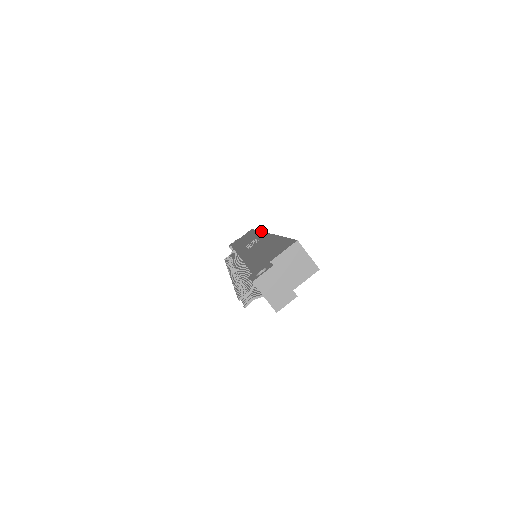
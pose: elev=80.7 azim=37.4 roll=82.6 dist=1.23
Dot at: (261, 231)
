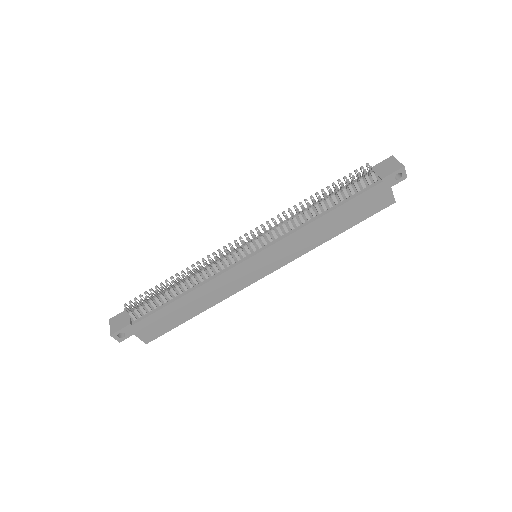
Dot at: occluded
